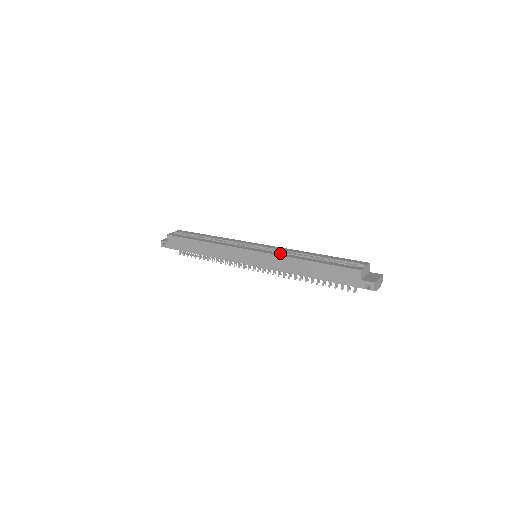
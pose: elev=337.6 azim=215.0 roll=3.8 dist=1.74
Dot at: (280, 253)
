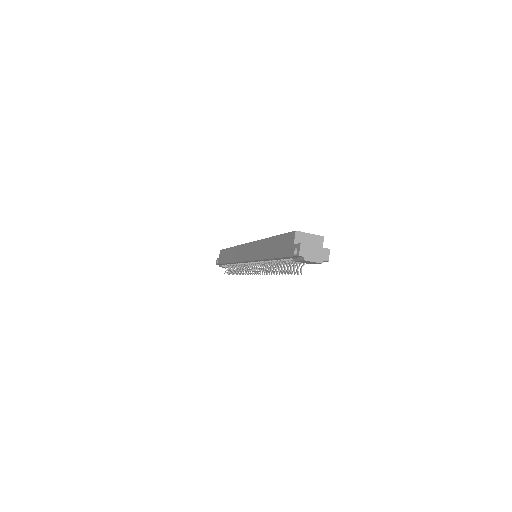
Dot at: occluded
